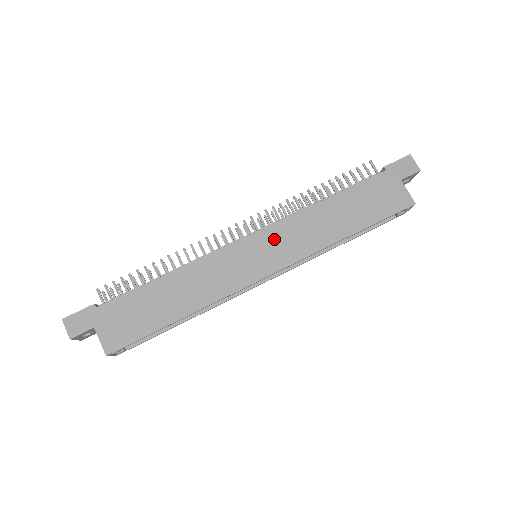
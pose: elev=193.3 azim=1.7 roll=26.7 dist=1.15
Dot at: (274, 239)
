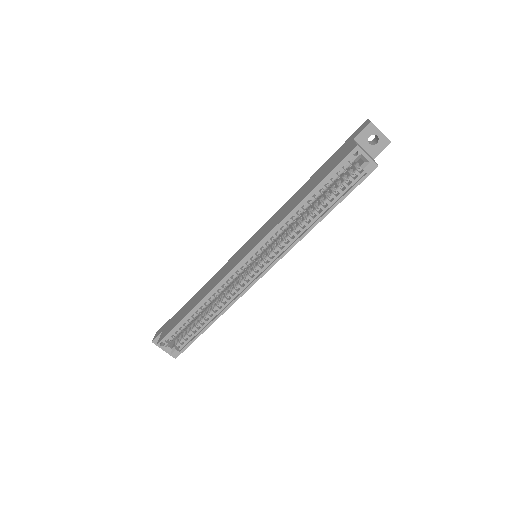
Dot at: (259, 234)
